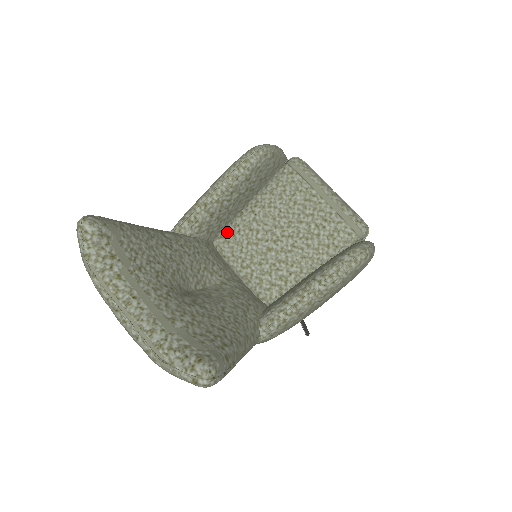
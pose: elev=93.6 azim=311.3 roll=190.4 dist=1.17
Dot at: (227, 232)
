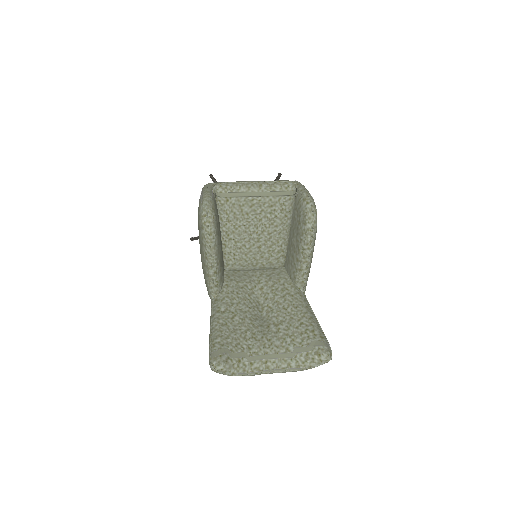
Dot at: (228, 260)
